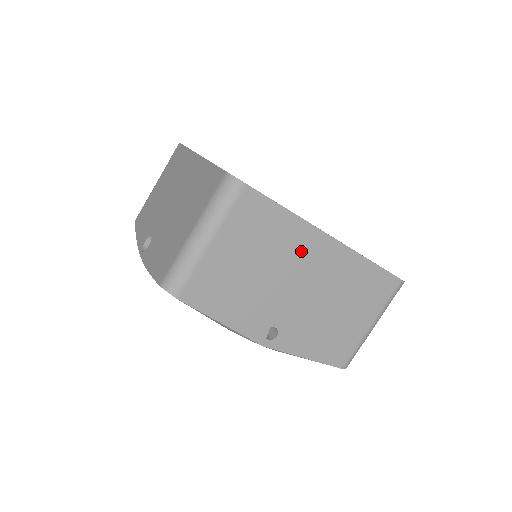
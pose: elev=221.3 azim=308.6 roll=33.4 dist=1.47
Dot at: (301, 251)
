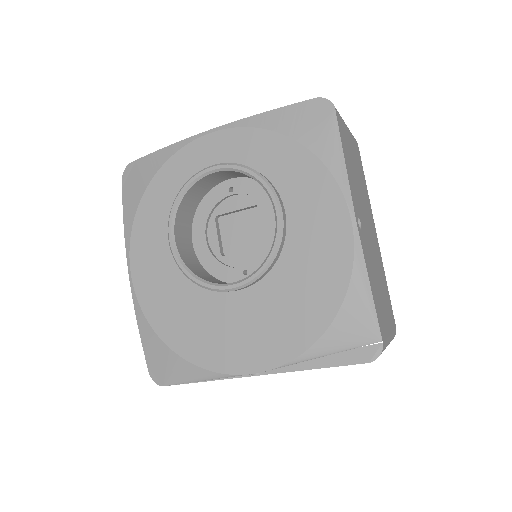
Dot at: (369, 211)
